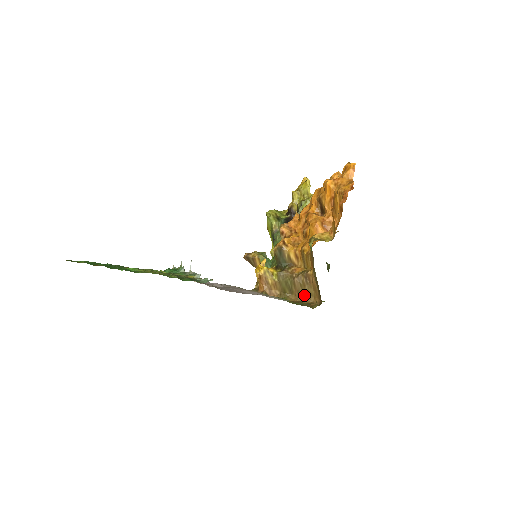
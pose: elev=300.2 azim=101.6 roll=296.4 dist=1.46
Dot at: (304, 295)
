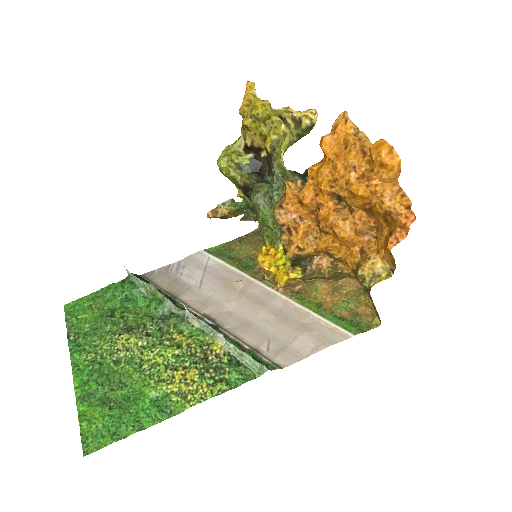
Dot at: (337, 279)
